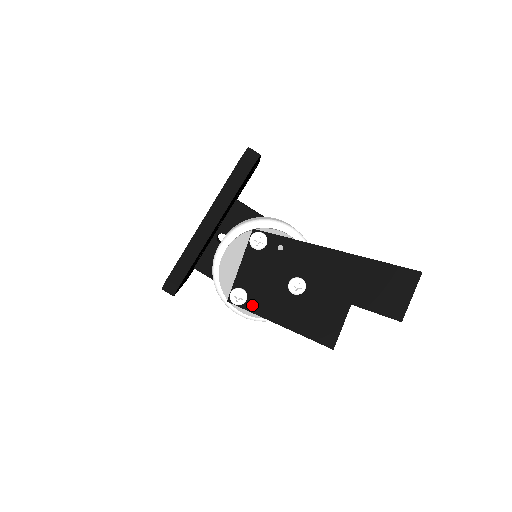
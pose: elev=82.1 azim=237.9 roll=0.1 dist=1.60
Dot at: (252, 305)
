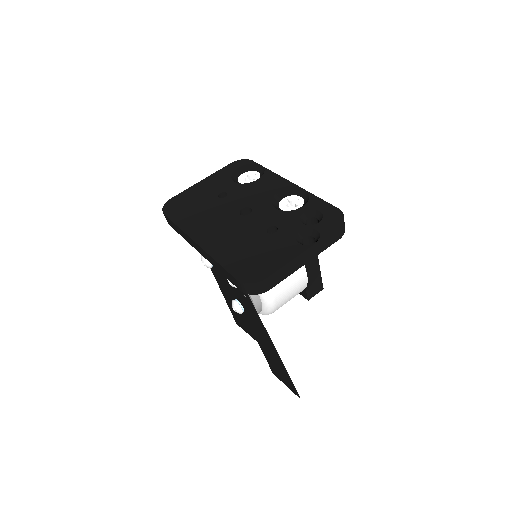
Dot at: (213, 270)
